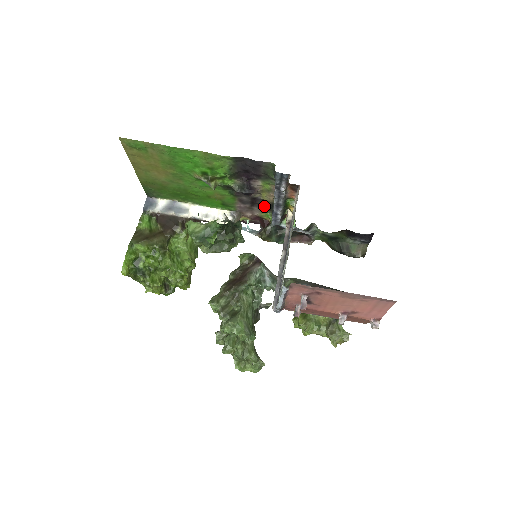
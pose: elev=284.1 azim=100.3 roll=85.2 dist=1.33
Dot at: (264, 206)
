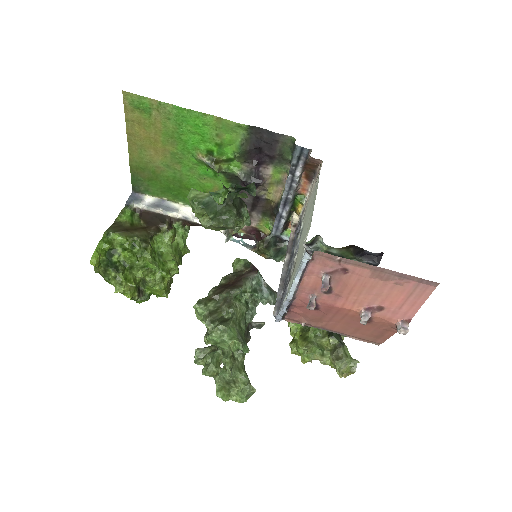
Dot at: (266, 211)
